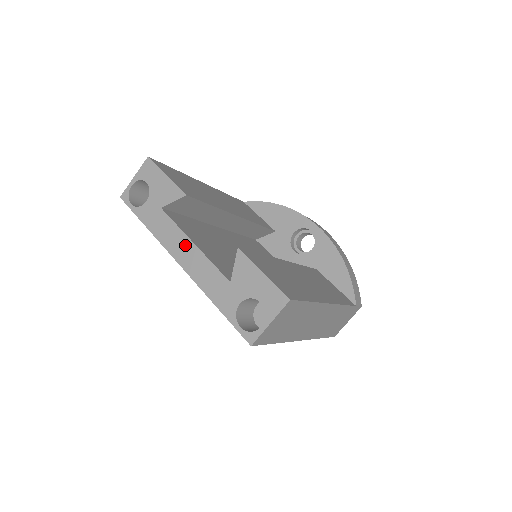
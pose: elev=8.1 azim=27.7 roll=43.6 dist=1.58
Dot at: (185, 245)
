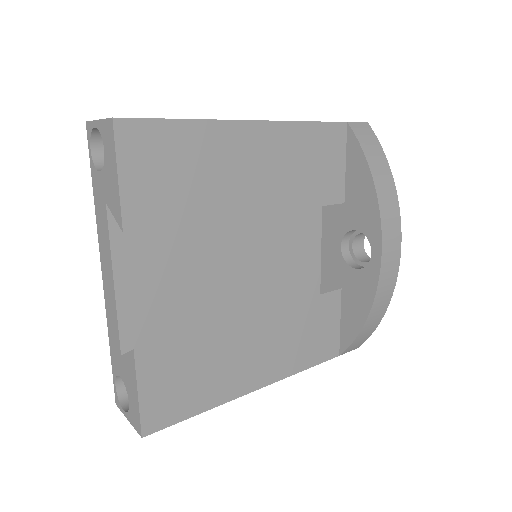
Dot at: (109, 272)
